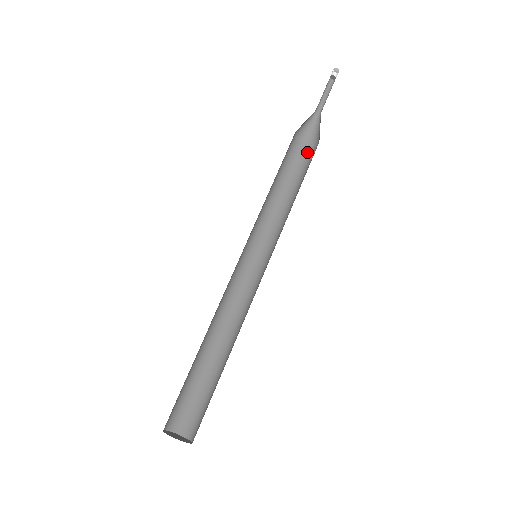
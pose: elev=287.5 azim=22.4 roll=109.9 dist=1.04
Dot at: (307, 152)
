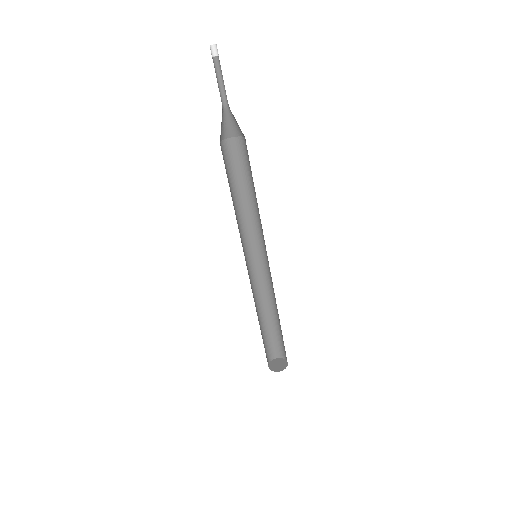
Dot at: (240, 144)
